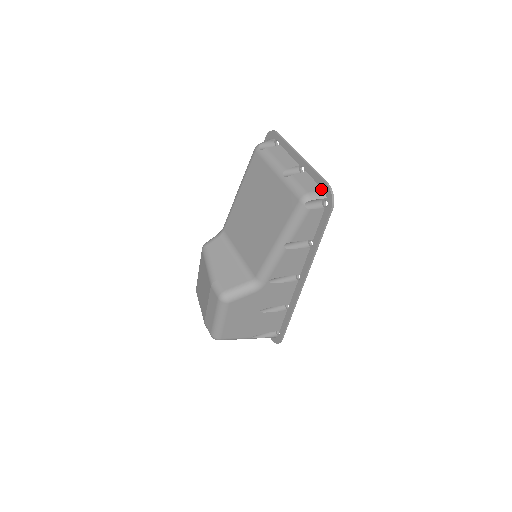
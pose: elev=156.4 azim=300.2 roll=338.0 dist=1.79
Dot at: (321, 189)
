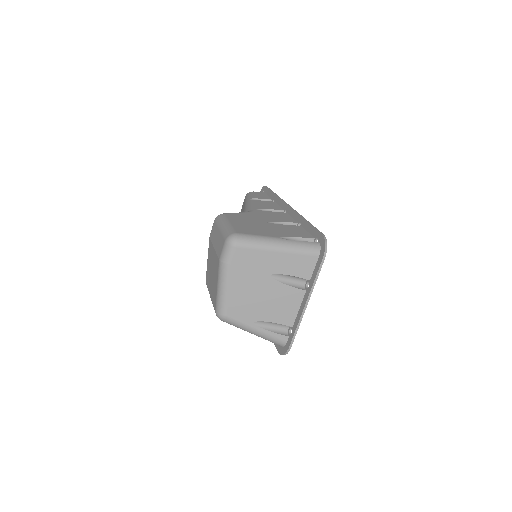
Dot at: occluded
